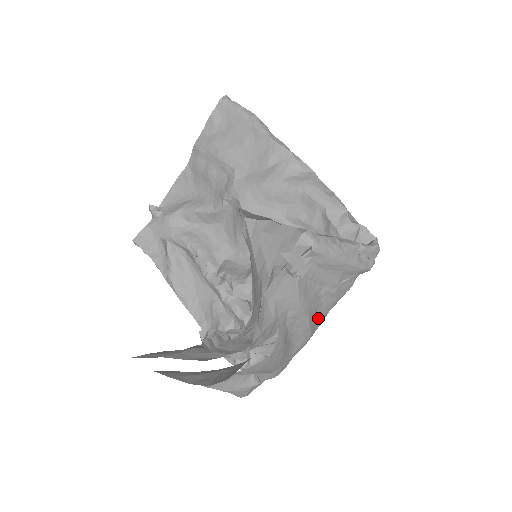
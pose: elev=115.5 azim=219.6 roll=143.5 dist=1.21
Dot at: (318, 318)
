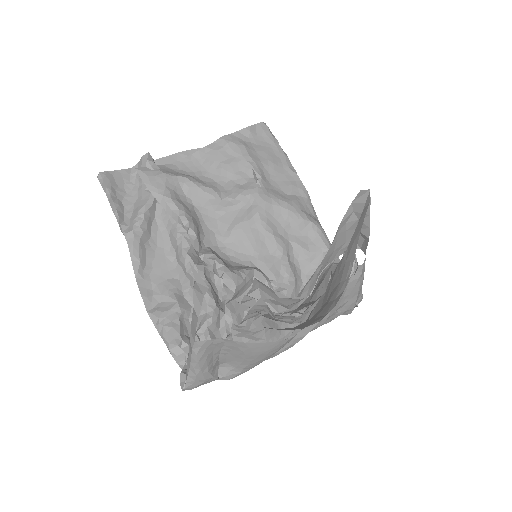
Dot at: occluded
